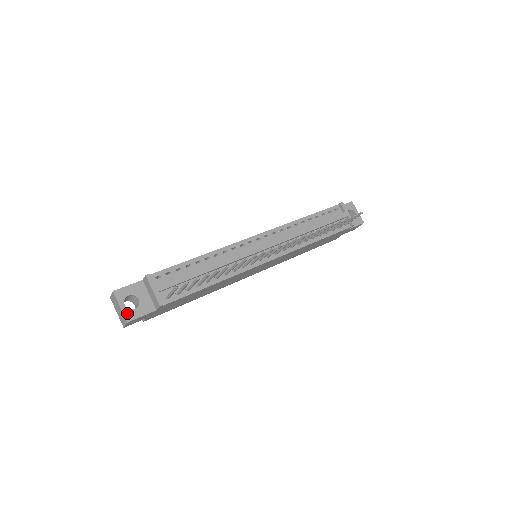
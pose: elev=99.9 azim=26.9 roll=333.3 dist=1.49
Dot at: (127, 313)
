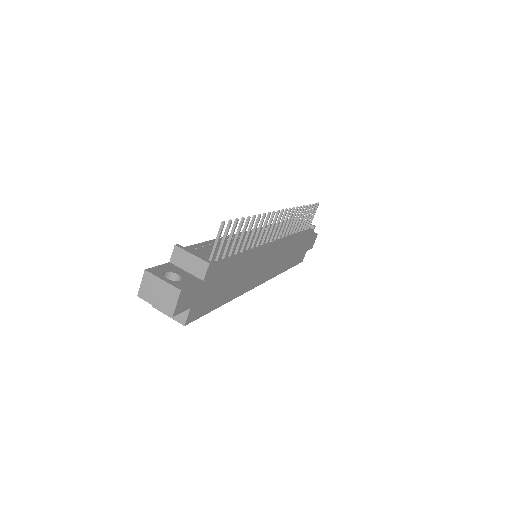
Dot at: (174, 284)
